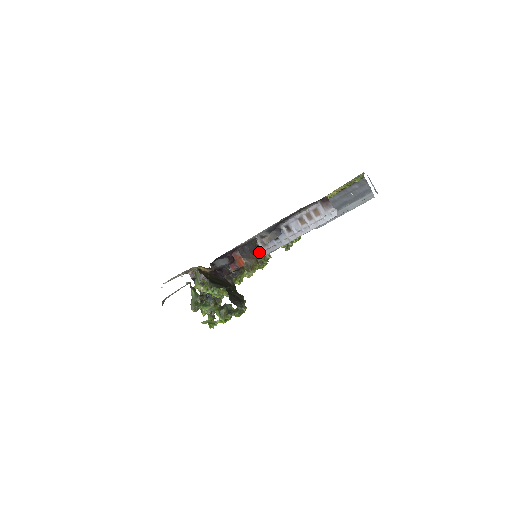
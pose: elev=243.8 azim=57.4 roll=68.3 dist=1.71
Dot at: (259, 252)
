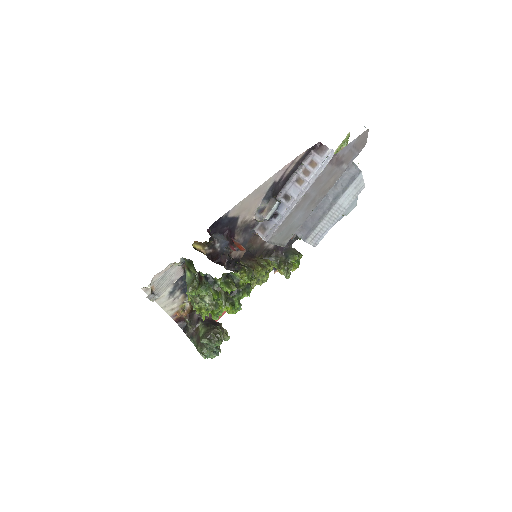
Dot at: occluded
